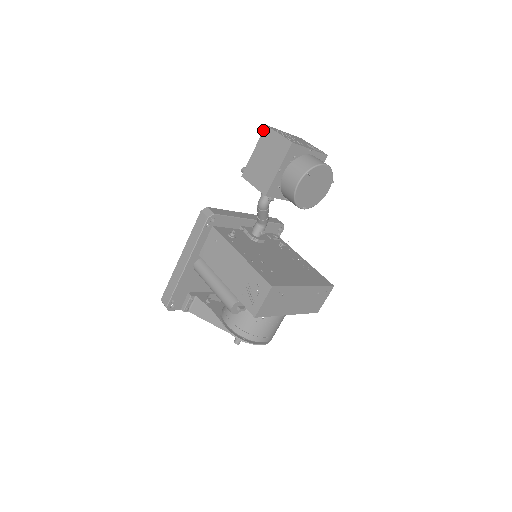
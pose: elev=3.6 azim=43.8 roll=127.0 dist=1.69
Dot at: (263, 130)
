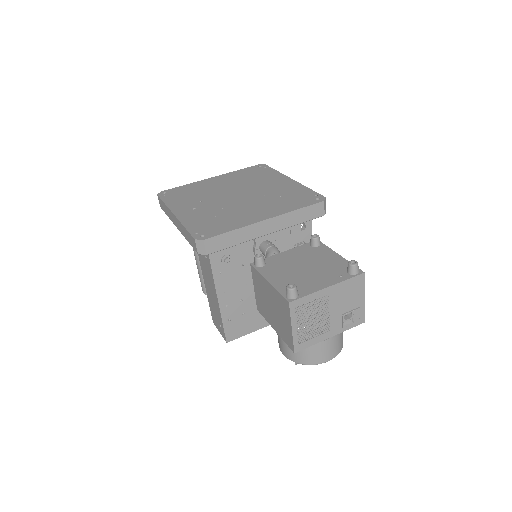
Dot at: (284, 298)
